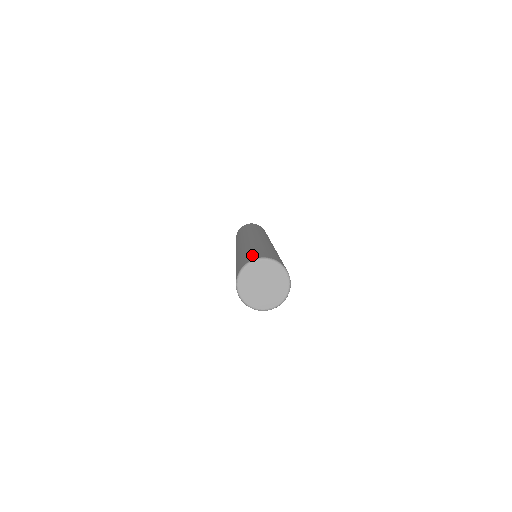
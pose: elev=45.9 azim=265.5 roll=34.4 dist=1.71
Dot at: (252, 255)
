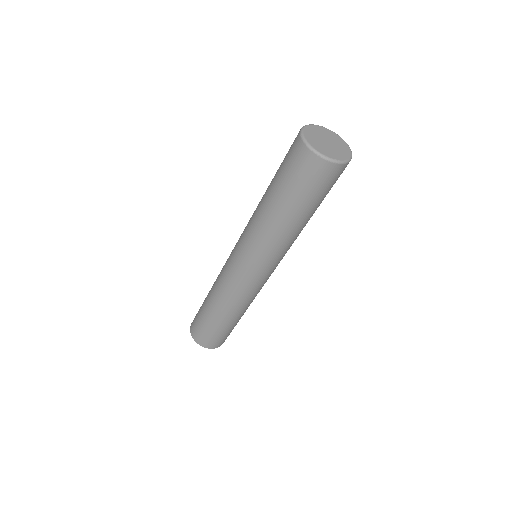
Dot at: occluded
